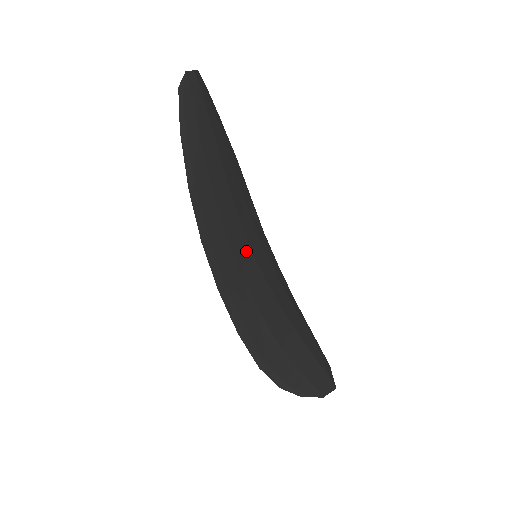
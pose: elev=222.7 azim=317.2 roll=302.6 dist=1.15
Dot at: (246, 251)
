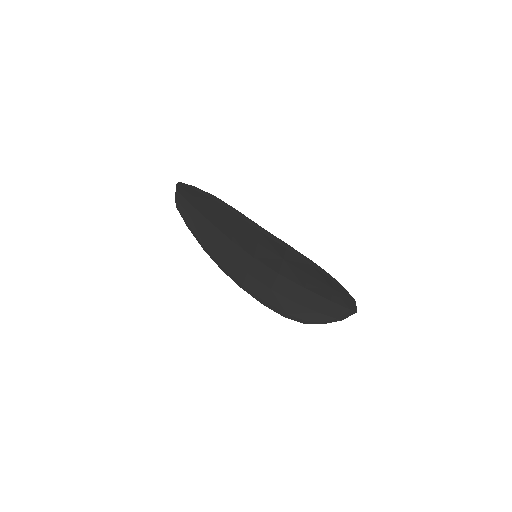
Dot at: (251, 248)
